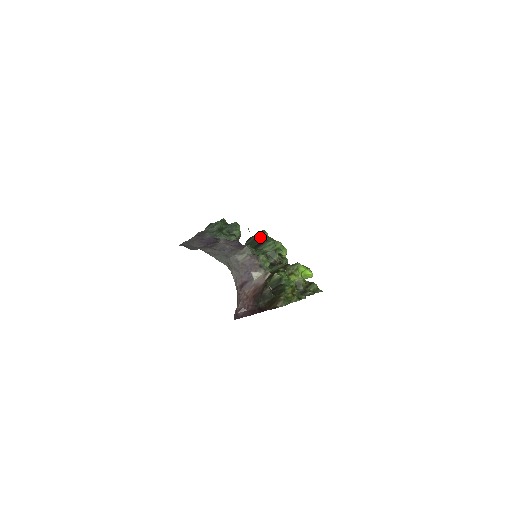
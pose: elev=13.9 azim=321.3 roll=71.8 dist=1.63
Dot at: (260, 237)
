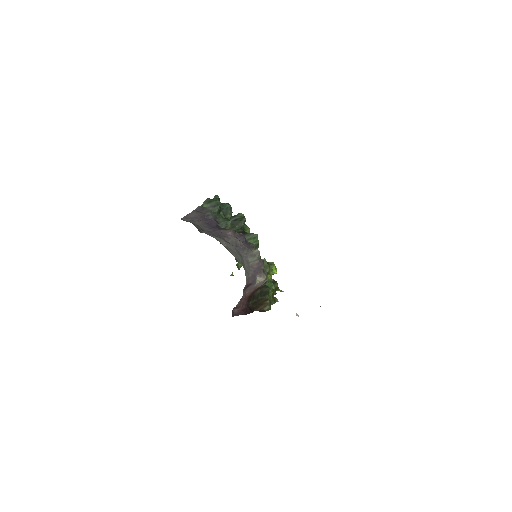
Dot at: (240, 221)
